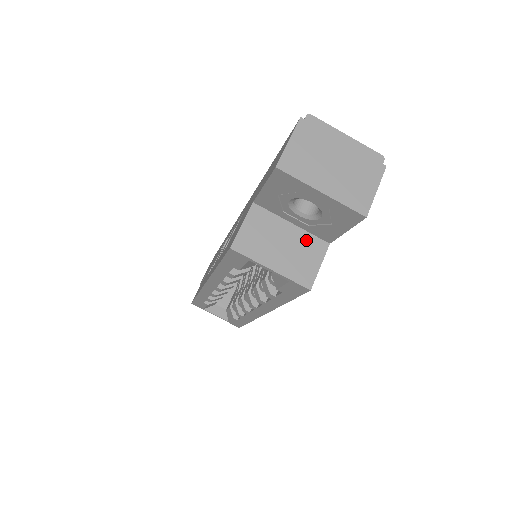
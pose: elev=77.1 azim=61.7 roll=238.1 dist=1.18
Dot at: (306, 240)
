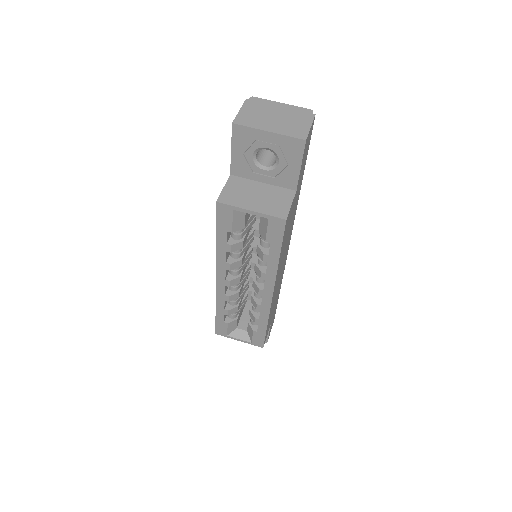
Dot at: (276, 191)
